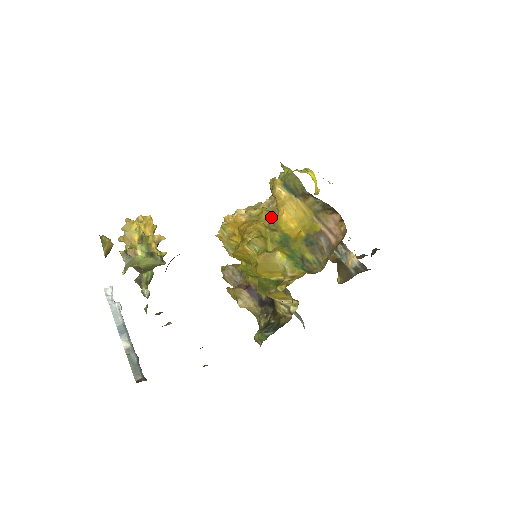
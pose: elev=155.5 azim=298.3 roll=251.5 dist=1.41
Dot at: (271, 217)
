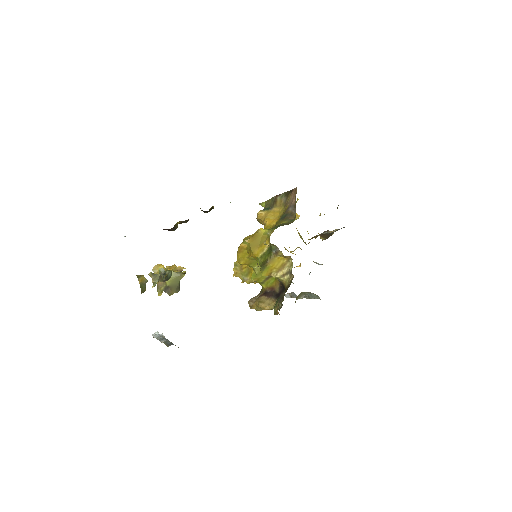
Dot at: occluded
